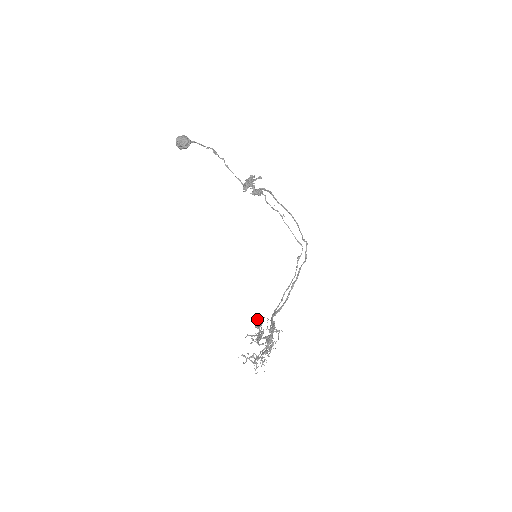
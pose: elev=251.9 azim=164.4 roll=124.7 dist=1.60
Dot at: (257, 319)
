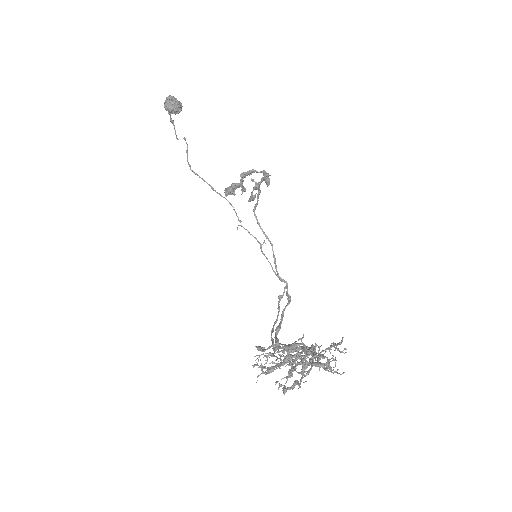
Dot at: (257, 346)
